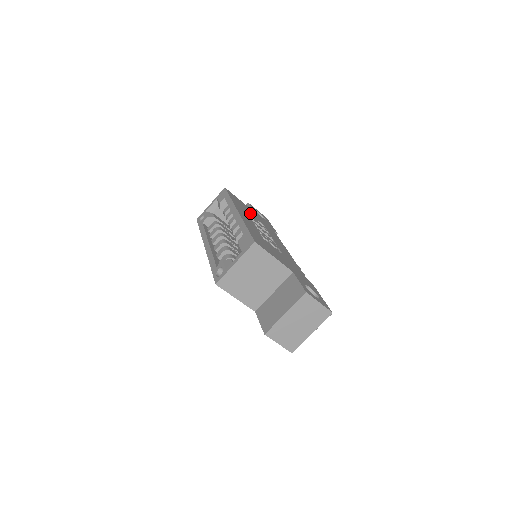
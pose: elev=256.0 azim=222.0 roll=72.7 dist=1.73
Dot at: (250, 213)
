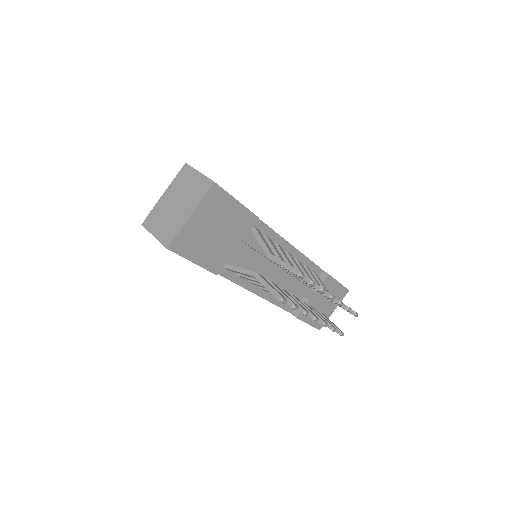
Dot at: occluded
